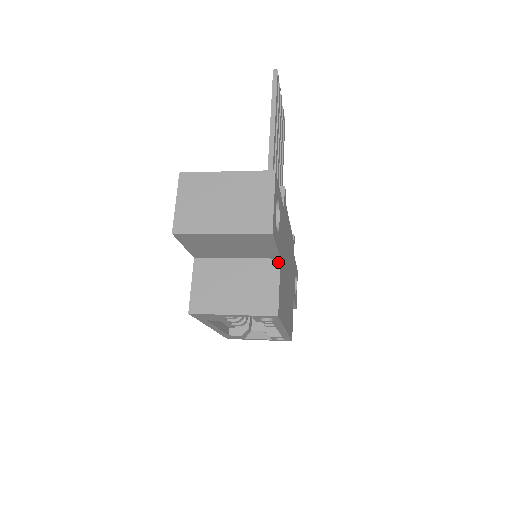
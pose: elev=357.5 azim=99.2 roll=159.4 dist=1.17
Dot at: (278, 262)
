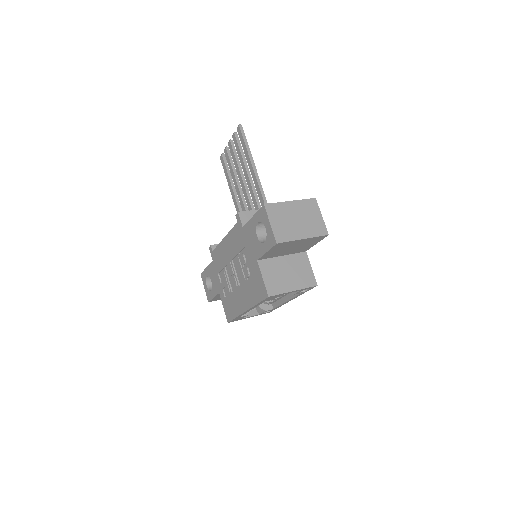
Dot at: (306, 254)
